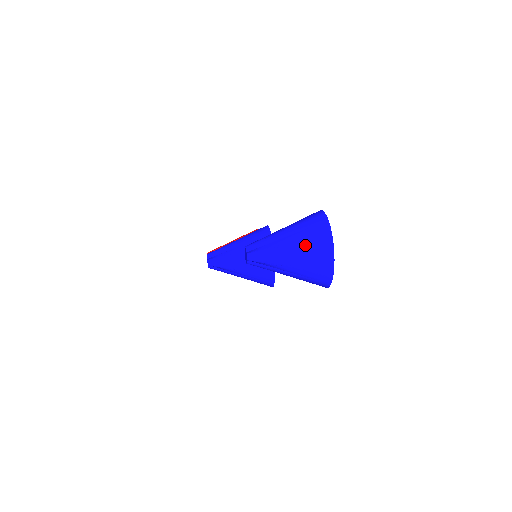
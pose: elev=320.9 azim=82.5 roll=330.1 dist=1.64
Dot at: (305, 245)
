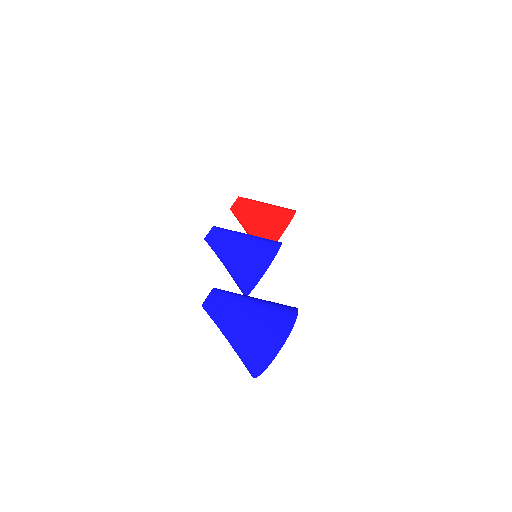
Dot at: (249, 343)
